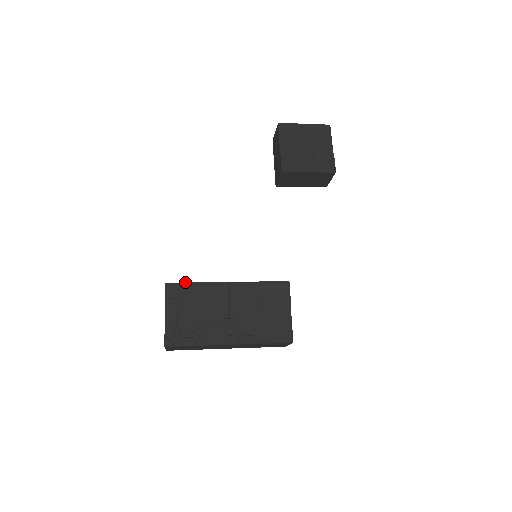
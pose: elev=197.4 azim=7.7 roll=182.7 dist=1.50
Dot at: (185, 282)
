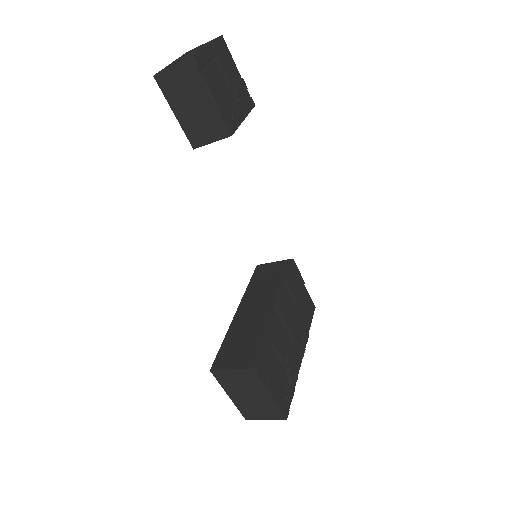
Dot at: (260, 347)
